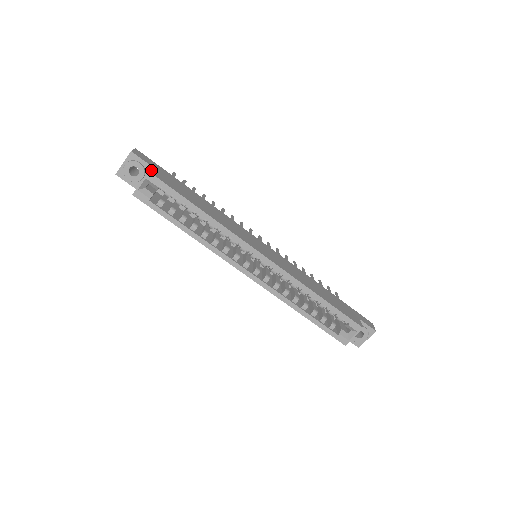
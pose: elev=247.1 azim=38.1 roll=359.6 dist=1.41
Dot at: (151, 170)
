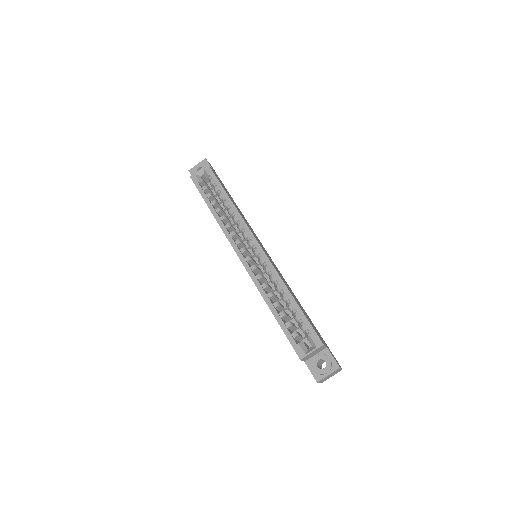
Dot at: (210, 167)
